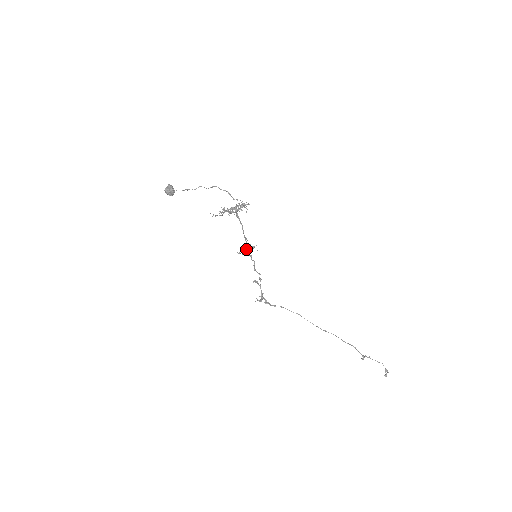
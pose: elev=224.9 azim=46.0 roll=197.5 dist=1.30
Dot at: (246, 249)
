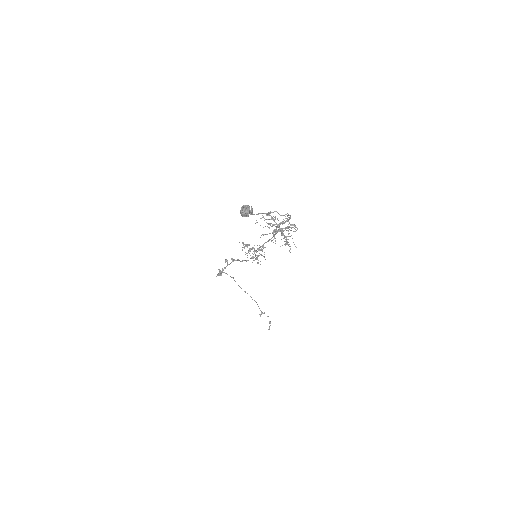
Dot at: (258, 256)
